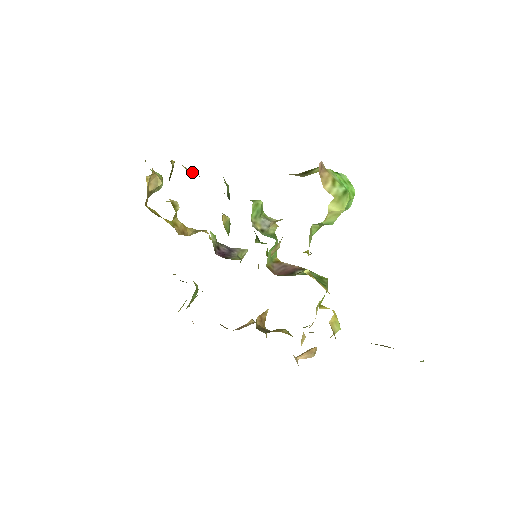
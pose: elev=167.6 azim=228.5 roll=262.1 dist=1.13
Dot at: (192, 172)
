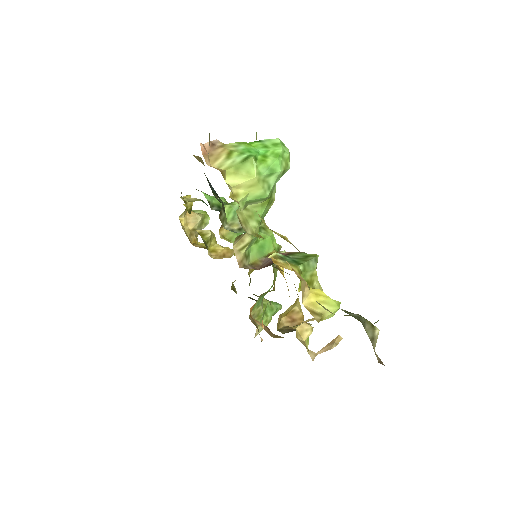
Dot at: (195, 199)
